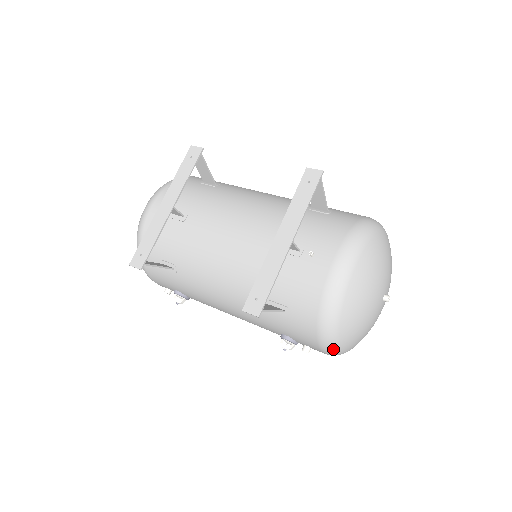
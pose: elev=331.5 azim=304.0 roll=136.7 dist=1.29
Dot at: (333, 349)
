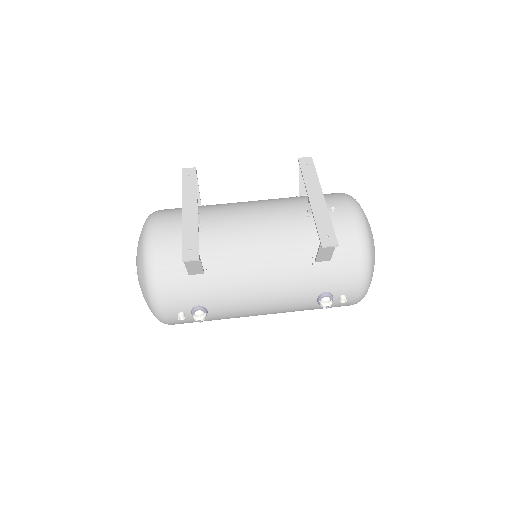
Dot at: (367, 283)
